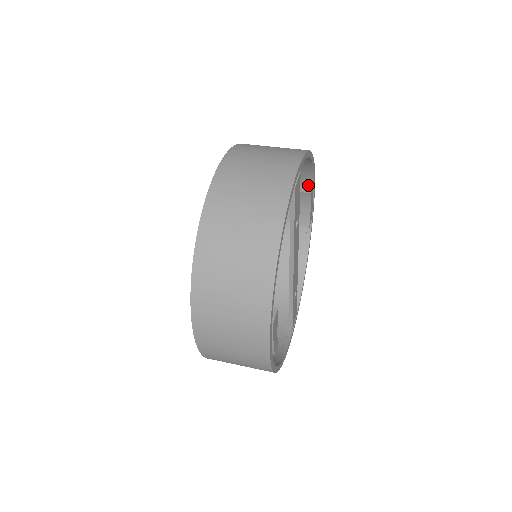
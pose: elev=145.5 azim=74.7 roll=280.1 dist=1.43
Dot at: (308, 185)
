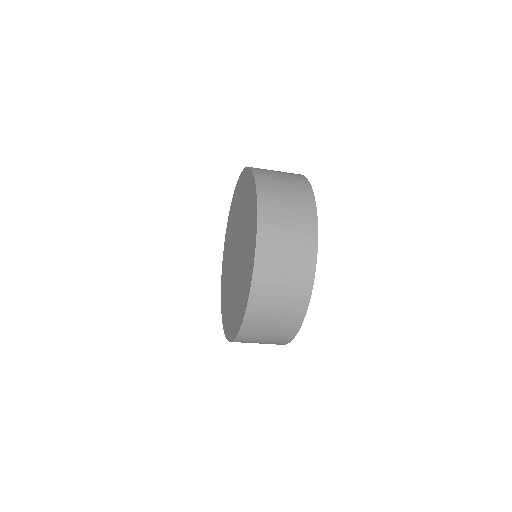
Dot at: occluded
